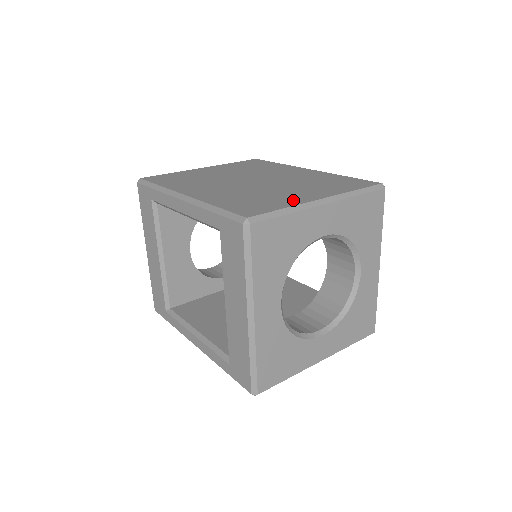
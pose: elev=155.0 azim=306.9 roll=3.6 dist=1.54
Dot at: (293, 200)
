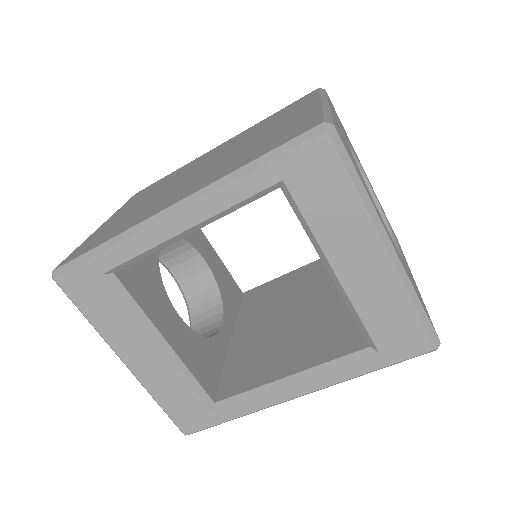
Dot at: (303, 115)
